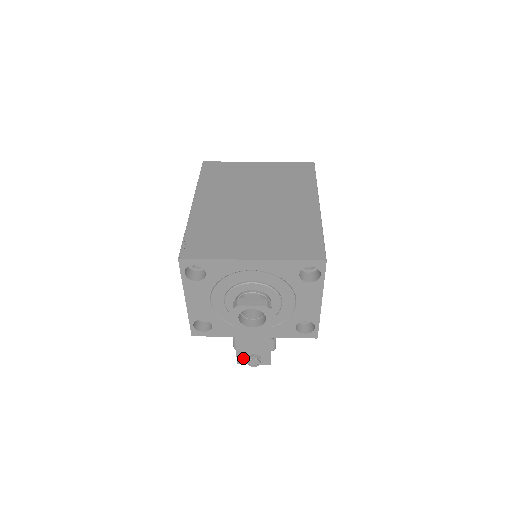
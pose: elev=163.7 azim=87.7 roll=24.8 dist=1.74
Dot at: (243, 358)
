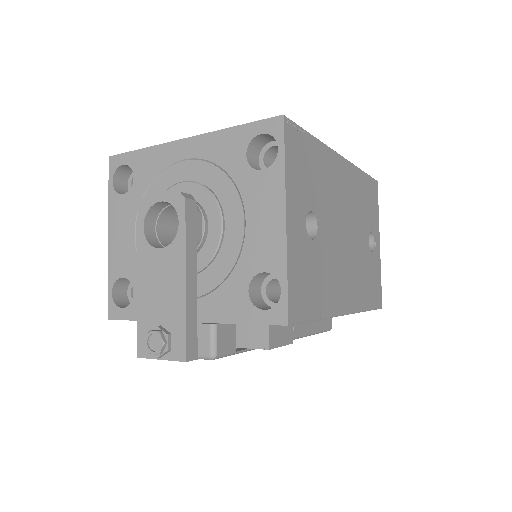
Dot at: occluded
